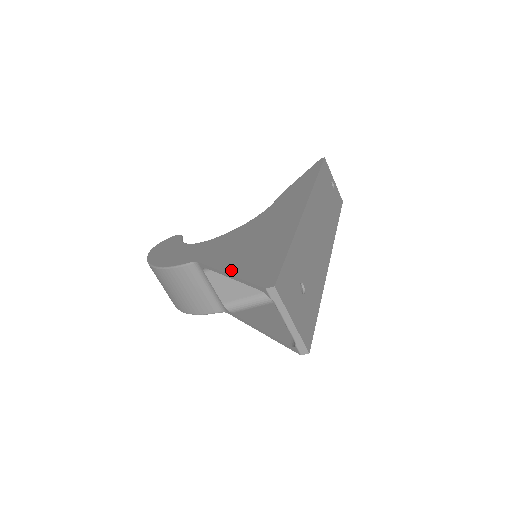
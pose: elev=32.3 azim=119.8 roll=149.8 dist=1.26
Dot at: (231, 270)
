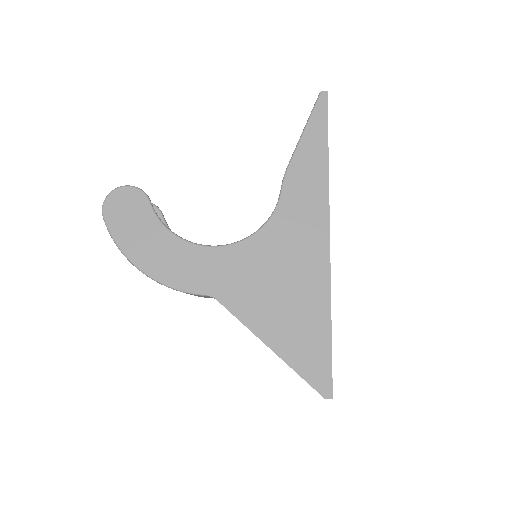
Dot at: (274, 346)
